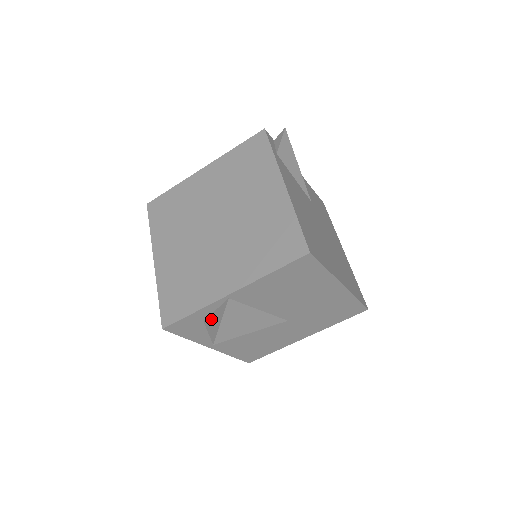
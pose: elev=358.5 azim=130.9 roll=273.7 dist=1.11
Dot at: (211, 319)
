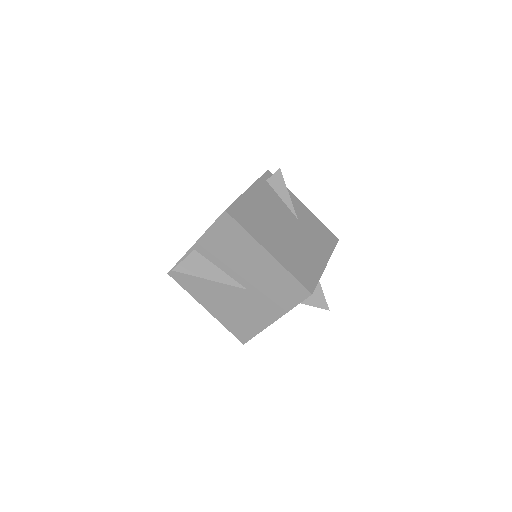
Dot at: occluded
